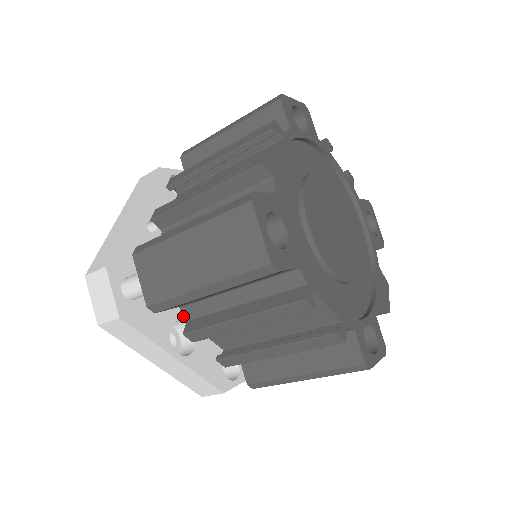
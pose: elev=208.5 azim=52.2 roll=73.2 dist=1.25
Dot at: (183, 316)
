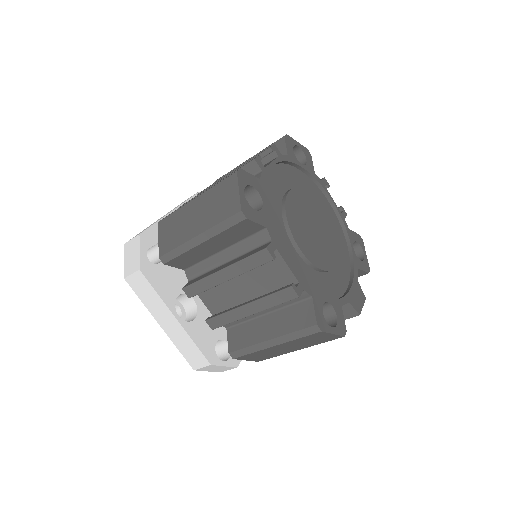
Dot at: occluded
